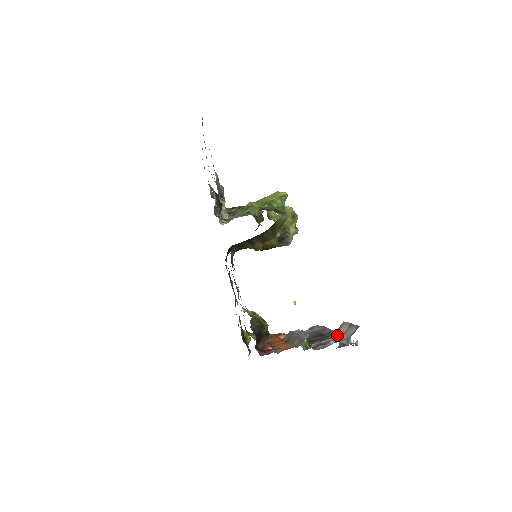
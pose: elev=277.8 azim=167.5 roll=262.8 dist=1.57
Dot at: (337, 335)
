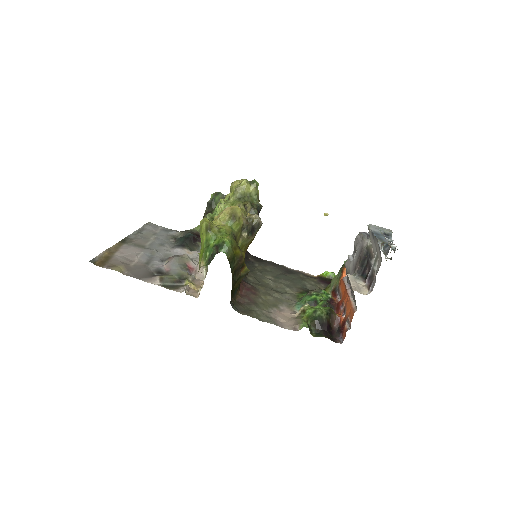
Dot at: (374, 251)
